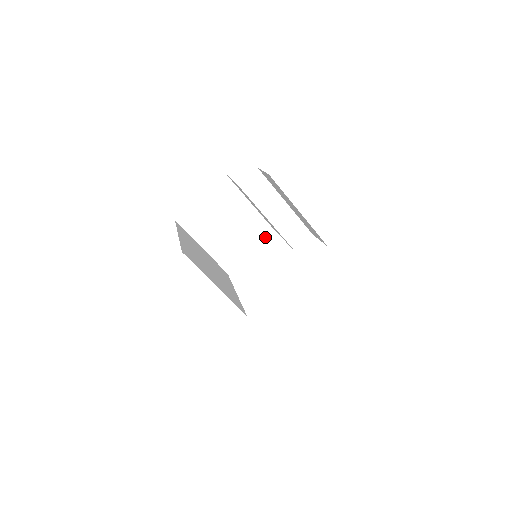
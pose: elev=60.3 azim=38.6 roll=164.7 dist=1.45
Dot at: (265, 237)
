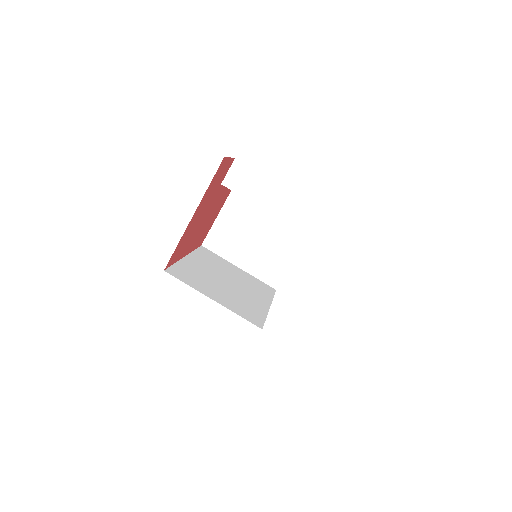
Dot at: (304, 237)
